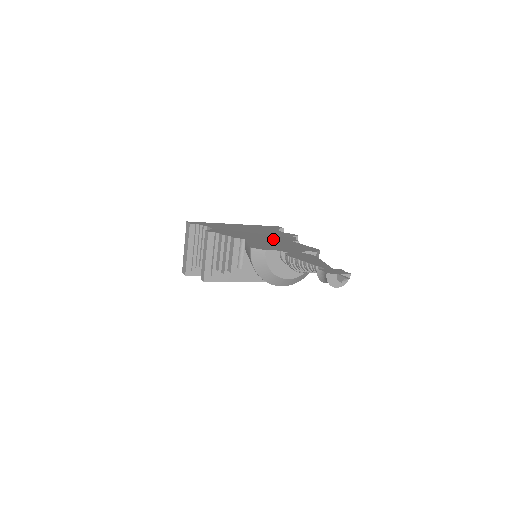
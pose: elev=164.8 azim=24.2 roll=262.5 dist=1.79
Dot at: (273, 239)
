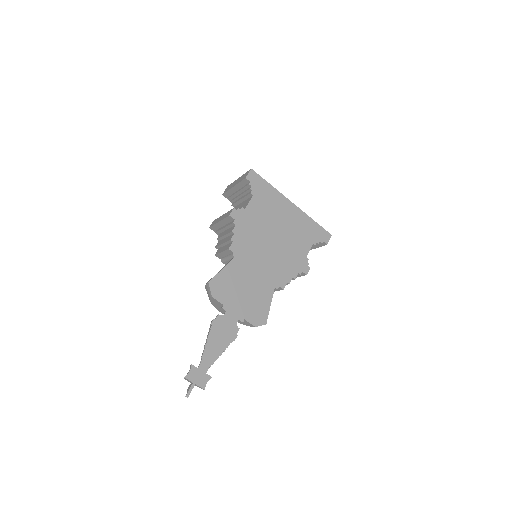
Dot at: (263, 272)
